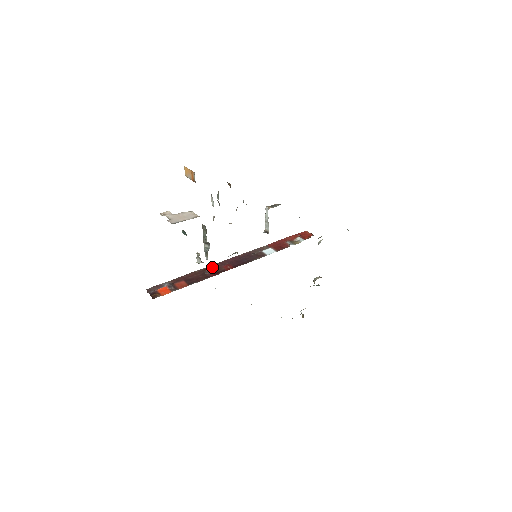
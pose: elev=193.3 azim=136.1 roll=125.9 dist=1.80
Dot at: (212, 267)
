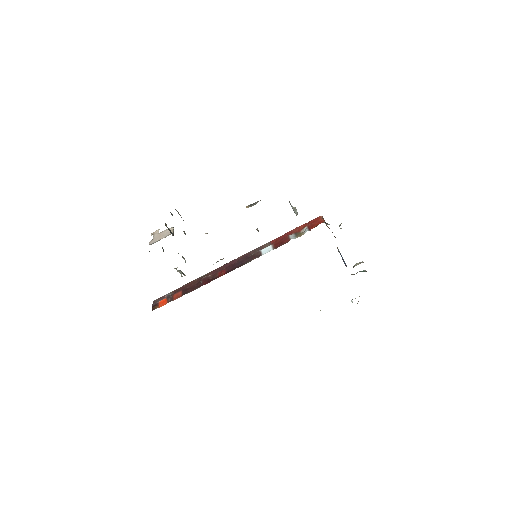
Dot at: (209, 274)
